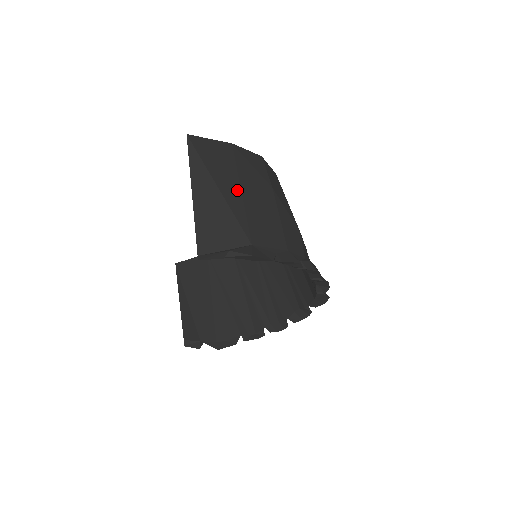
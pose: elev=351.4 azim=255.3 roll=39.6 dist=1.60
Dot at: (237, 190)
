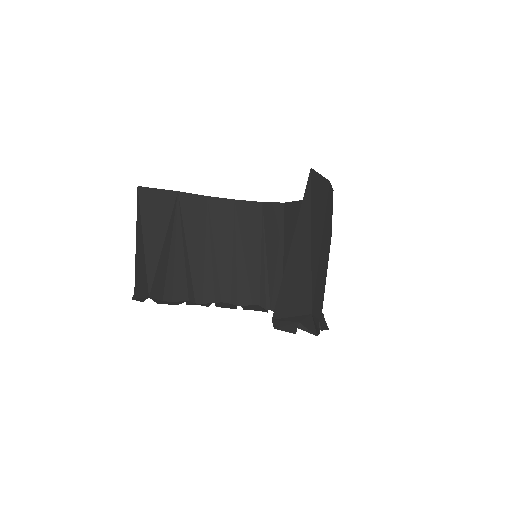
Dot at: (319, 247)
